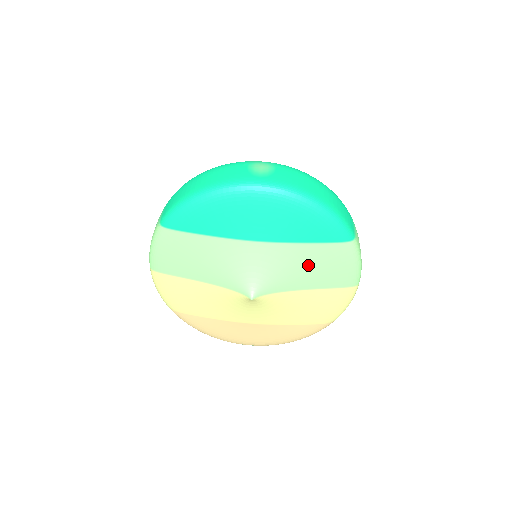
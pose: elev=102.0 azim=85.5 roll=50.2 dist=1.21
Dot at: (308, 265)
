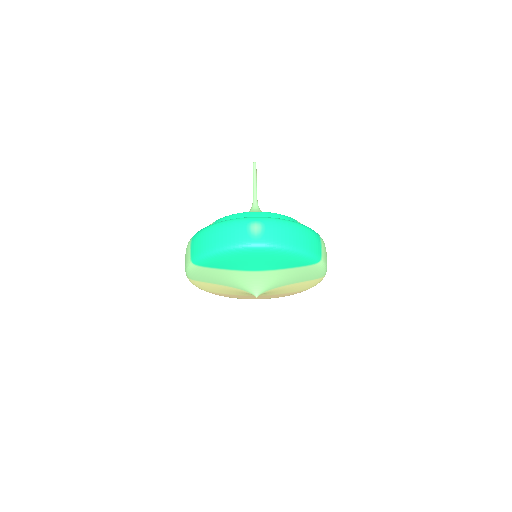
Dot at: (291, 276)
